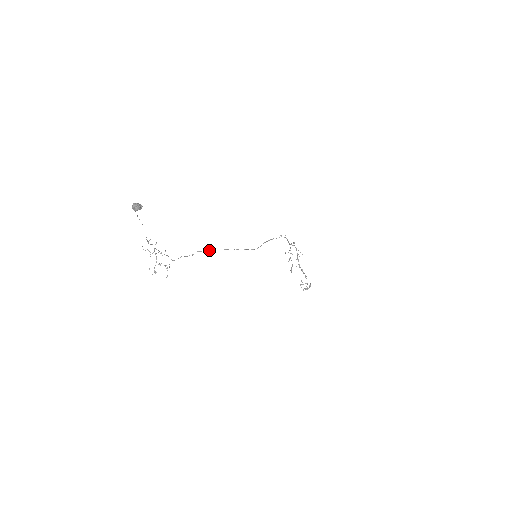
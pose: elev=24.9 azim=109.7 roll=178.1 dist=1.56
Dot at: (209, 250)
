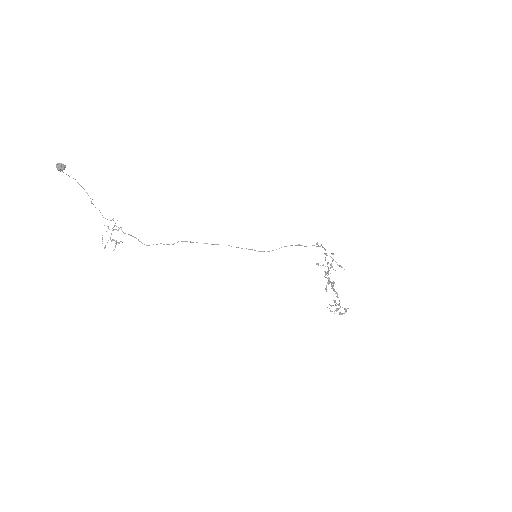
Dot at: occluded
